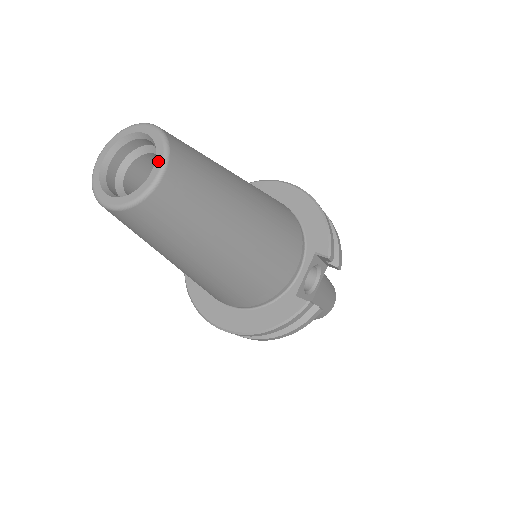
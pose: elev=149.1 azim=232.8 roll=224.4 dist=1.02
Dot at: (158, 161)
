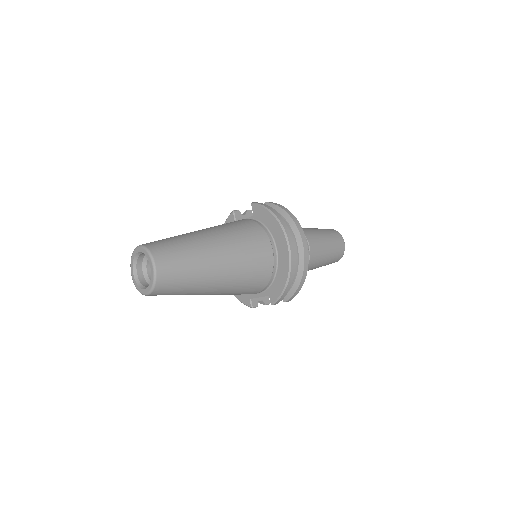
Dot at: (148, 289)
